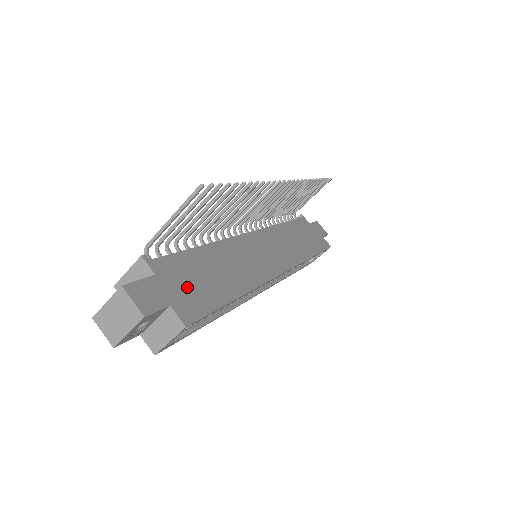
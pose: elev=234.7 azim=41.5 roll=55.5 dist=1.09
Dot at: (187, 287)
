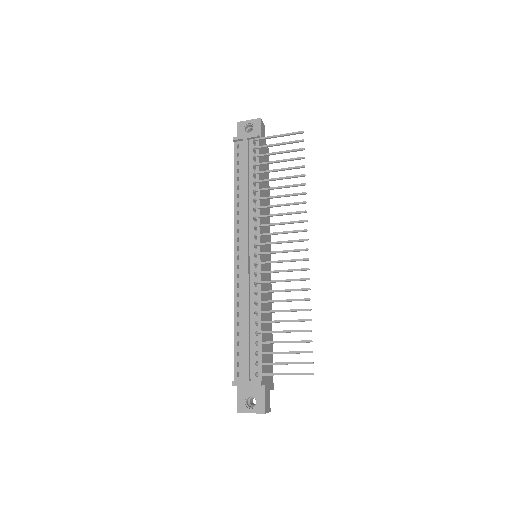
Dot at: (268, 368)
